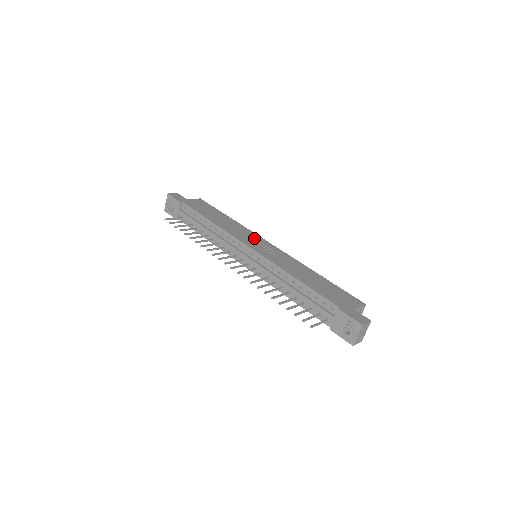
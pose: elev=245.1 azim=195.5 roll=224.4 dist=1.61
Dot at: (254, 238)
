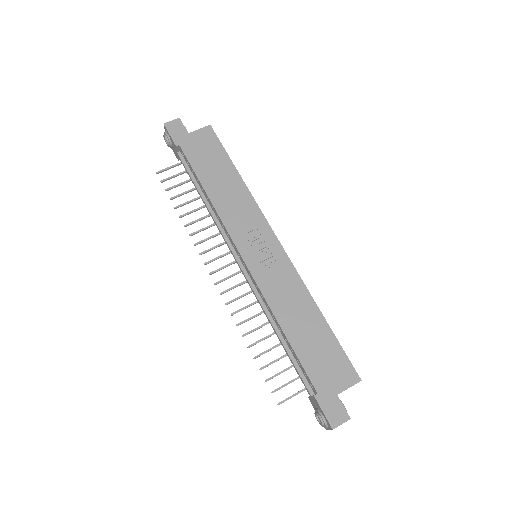
Dot at: (257, 229)
